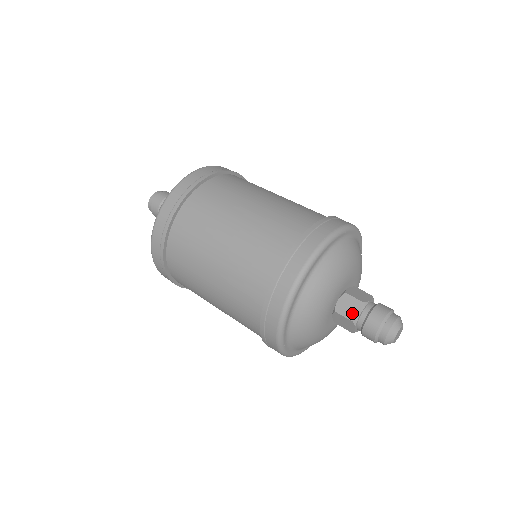
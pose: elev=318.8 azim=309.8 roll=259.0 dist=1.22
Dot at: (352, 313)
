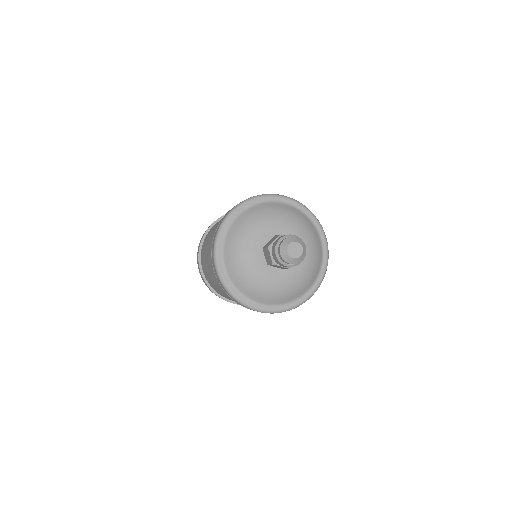
Dot at: (270, 243)
